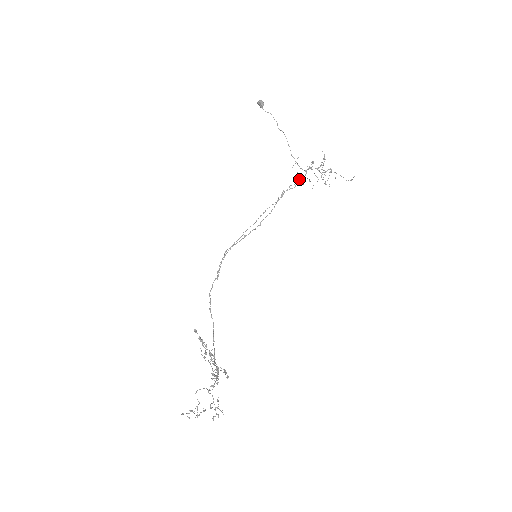
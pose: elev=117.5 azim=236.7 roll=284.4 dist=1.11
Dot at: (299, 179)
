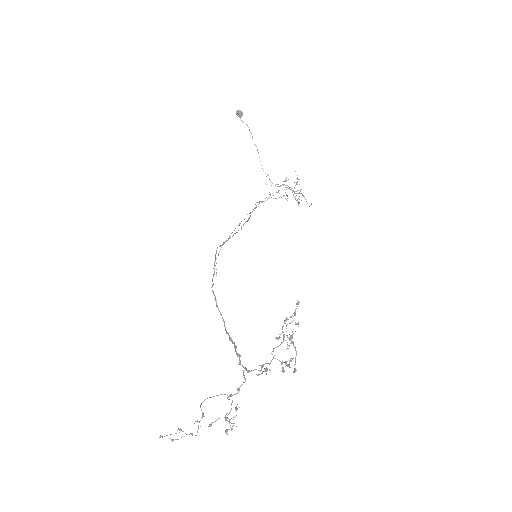
Dot at: (272, 193)
